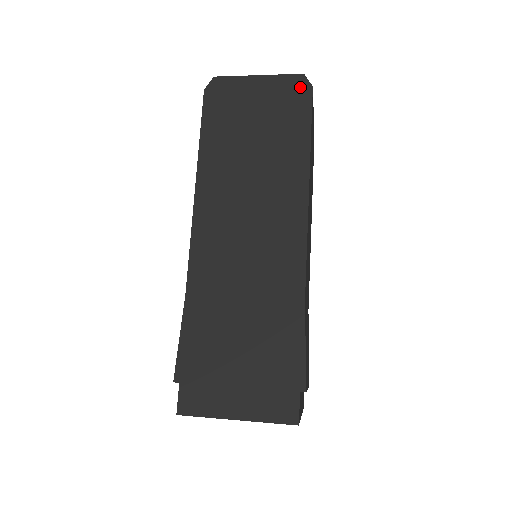
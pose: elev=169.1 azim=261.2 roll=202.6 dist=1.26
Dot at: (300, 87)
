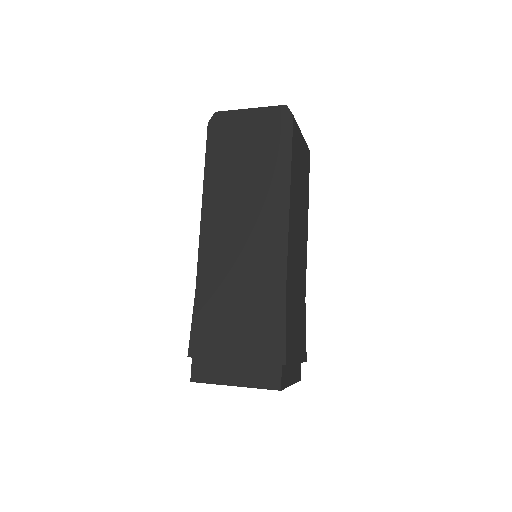
Dot at: (283, 116)
